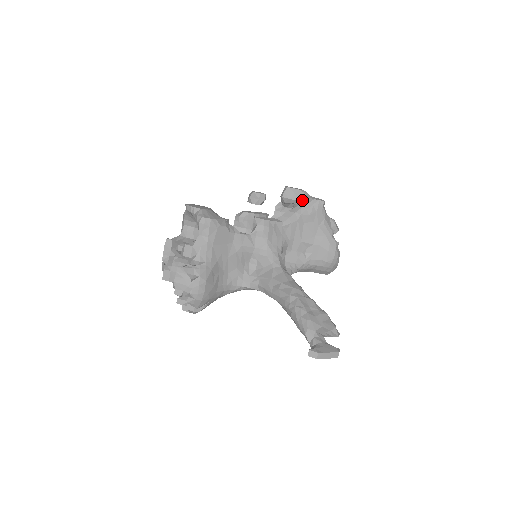
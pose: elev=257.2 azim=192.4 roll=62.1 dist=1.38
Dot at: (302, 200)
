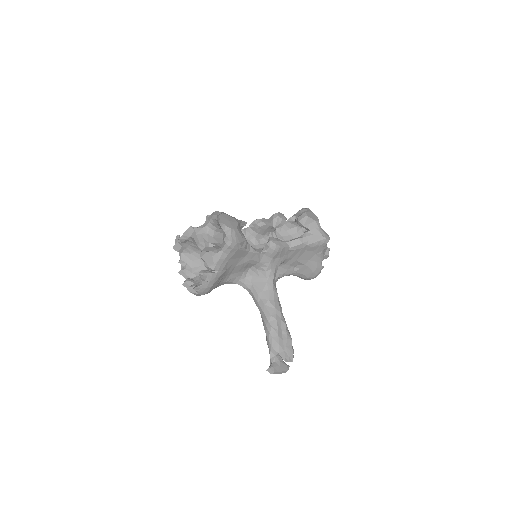
Dot at: (313, 232)
